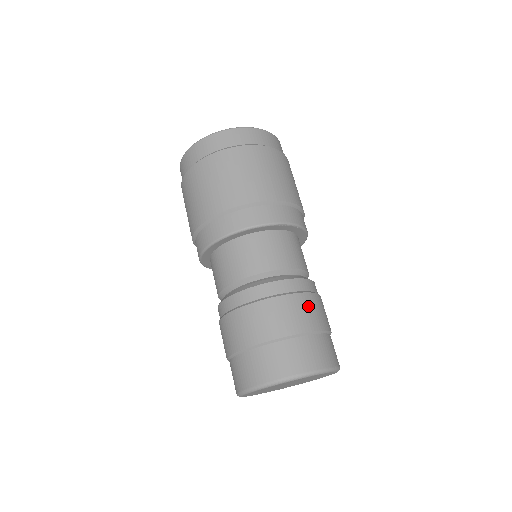
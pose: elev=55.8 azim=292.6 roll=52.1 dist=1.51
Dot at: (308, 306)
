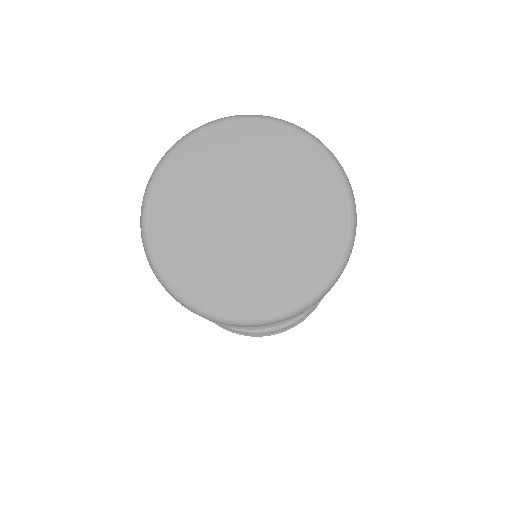
Dot at: occluded
